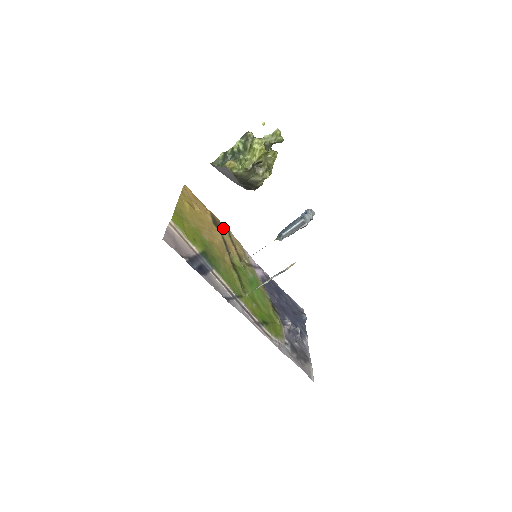
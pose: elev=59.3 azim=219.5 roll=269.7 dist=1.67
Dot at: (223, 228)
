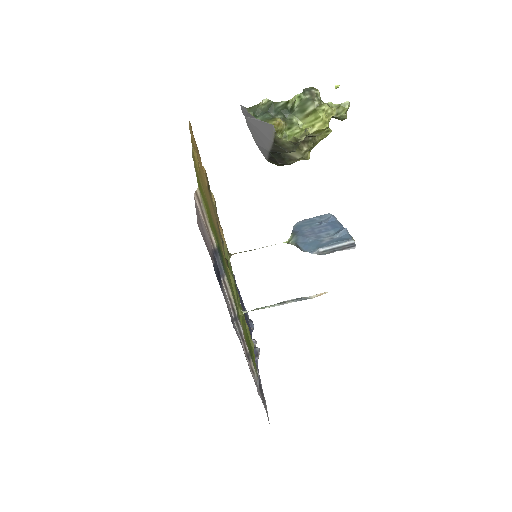
Dot at: (212, 197)
